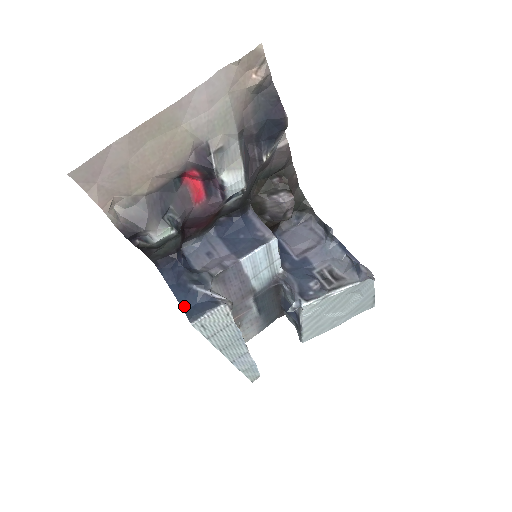
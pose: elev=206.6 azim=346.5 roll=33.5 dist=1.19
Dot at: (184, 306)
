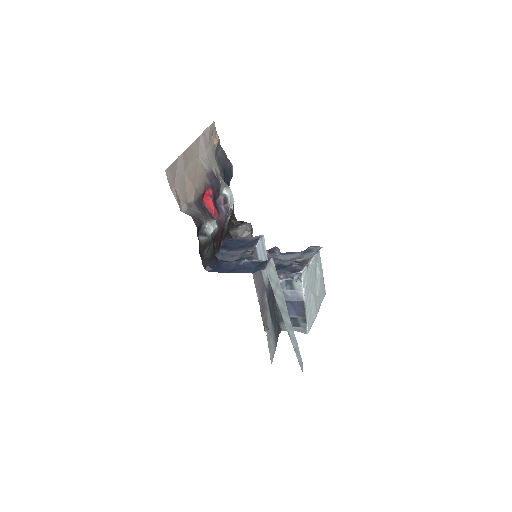
Dot at: (249, 272)
